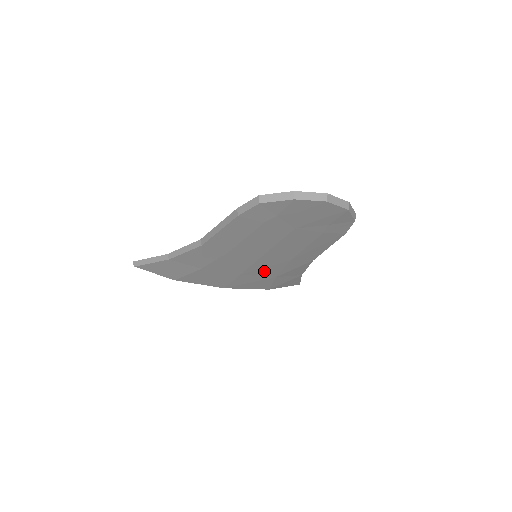
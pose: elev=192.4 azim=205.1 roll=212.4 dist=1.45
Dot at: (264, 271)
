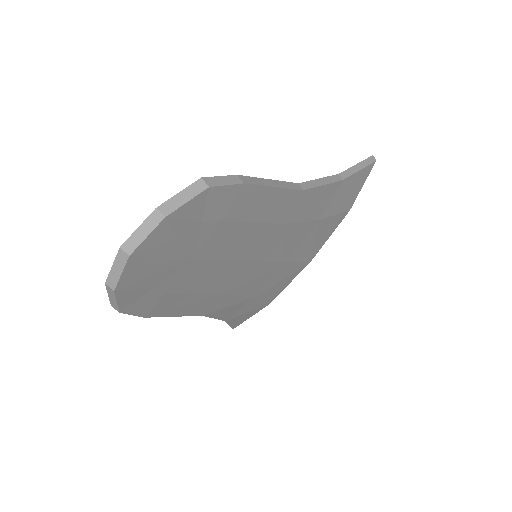
Dot at: (293, 240)
